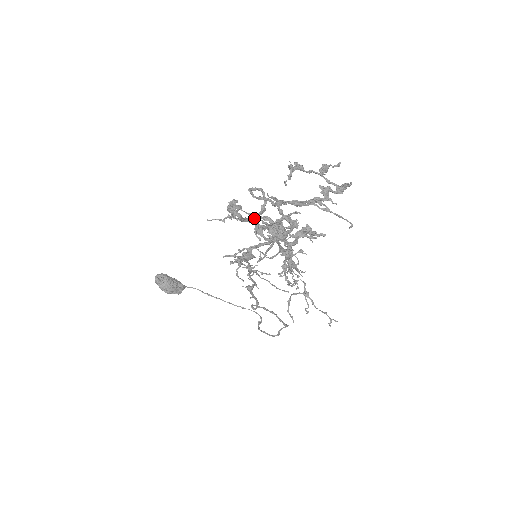
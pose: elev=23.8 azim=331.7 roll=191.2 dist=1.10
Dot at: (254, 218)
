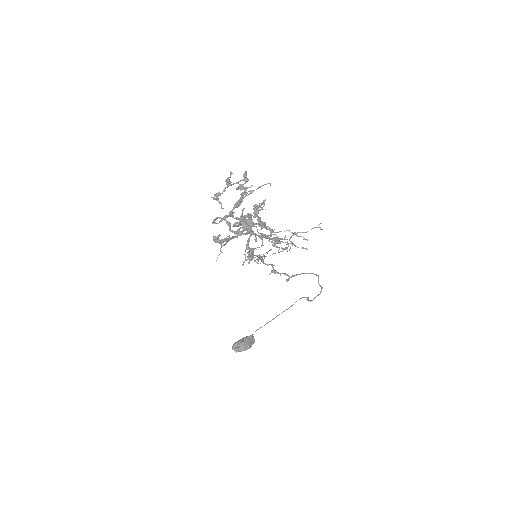
Dot at: occluded
